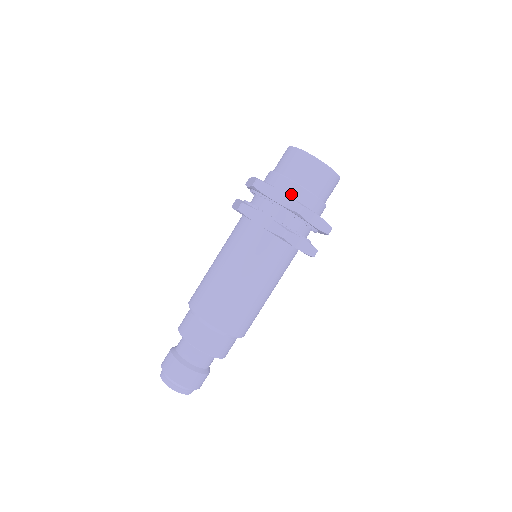
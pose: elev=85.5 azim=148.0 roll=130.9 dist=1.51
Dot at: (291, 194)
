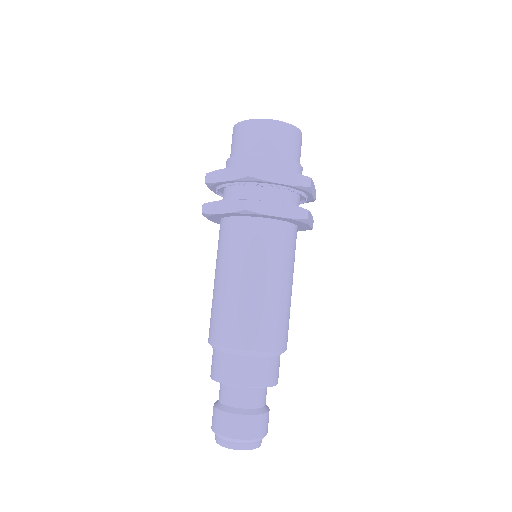
Dot at: occluded
